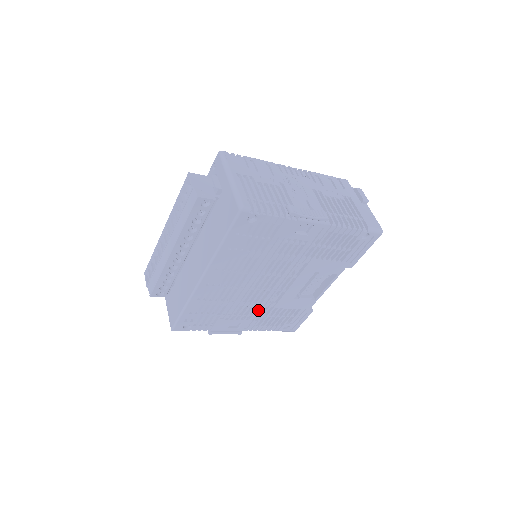
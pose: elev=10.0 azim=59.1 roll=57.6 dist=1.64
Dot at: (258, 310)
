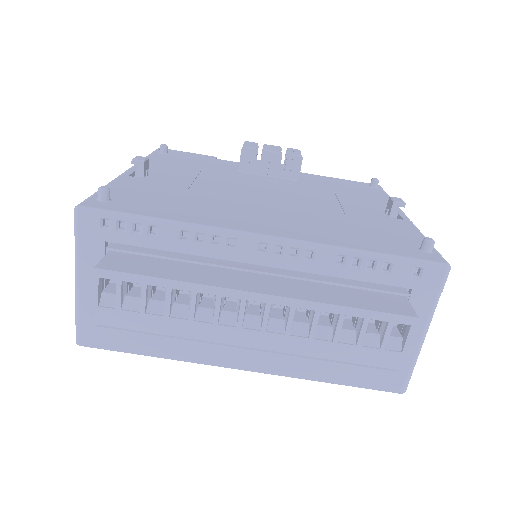
Dot at: occluded
